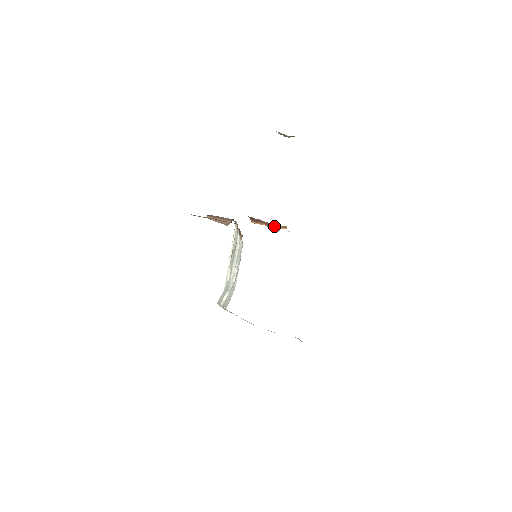
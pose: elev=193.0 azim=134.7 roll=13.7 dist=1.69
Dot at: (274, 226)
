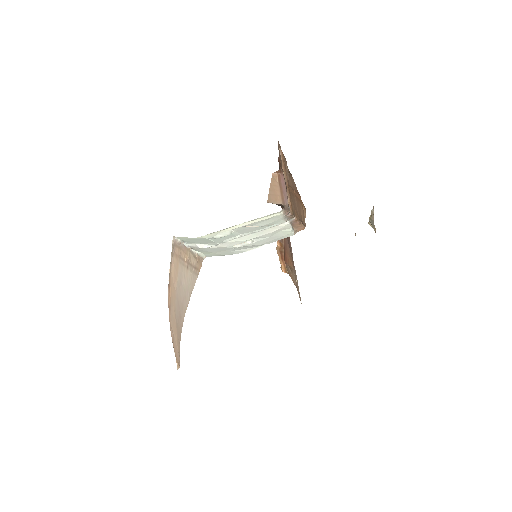
Dot at: (282, 257)
